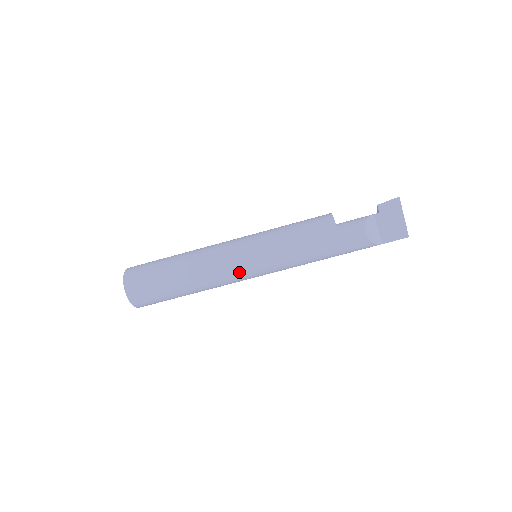
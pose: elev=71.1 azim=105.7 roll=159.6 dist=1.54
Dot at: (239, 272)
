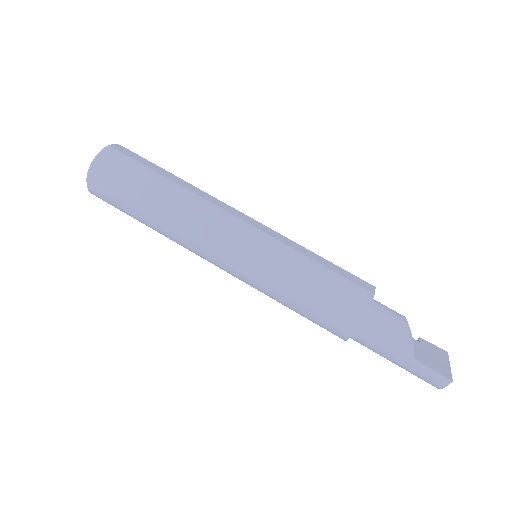
Dot at: (239, 225)
